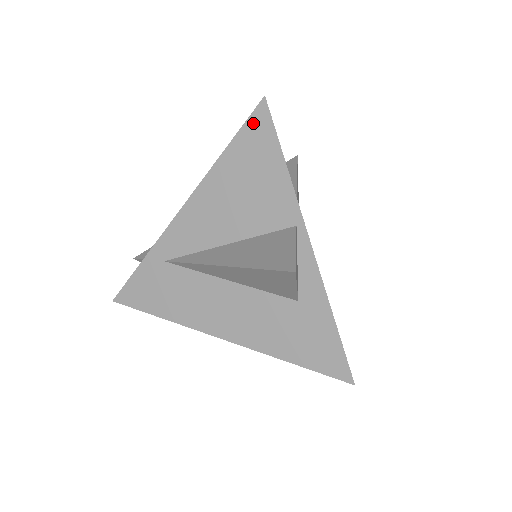
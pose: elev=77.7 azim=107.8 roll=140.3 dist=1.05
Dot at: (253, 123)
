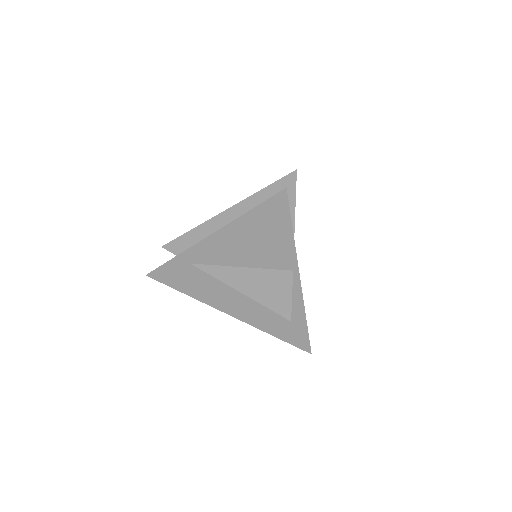
Dot at: (274, 202)
